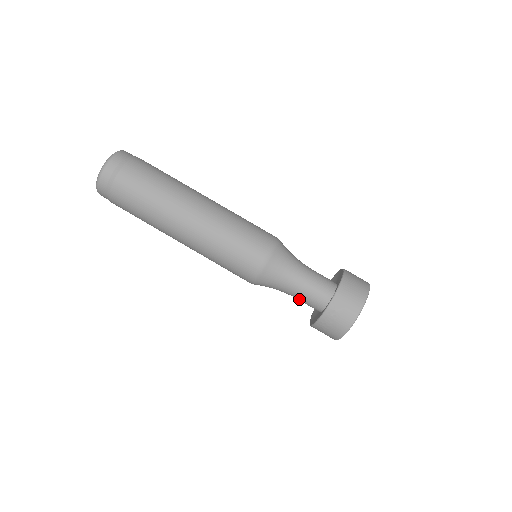
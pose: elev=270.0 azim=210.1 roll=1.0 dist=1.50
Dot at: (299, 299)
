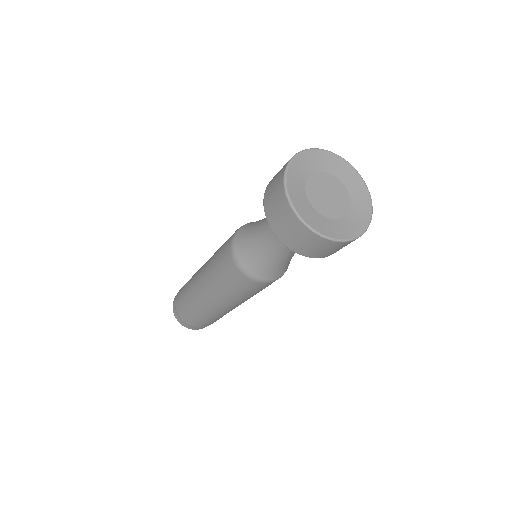
Dot at: occluded
